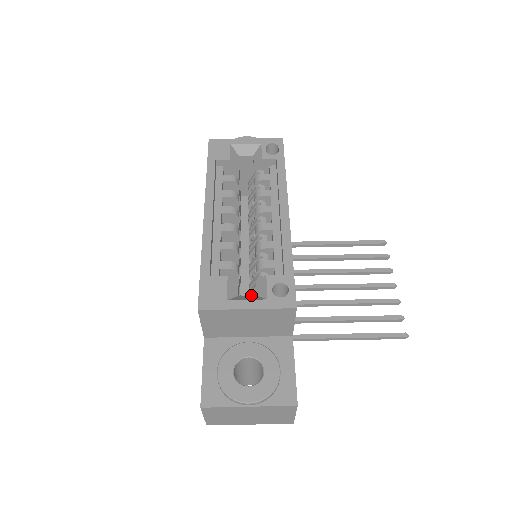
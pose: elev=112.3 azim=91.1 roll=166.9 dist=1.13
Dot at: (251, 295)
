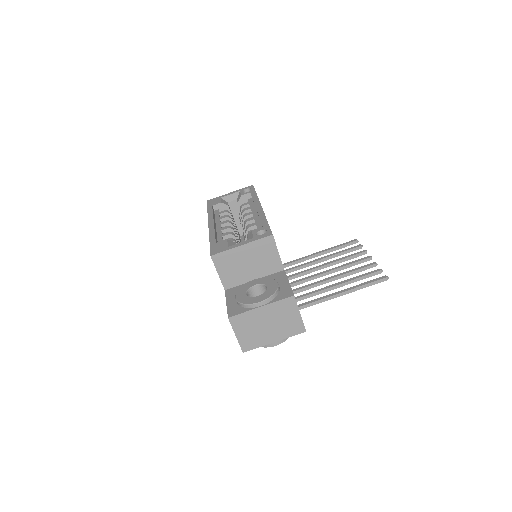
Dot at: occluded
